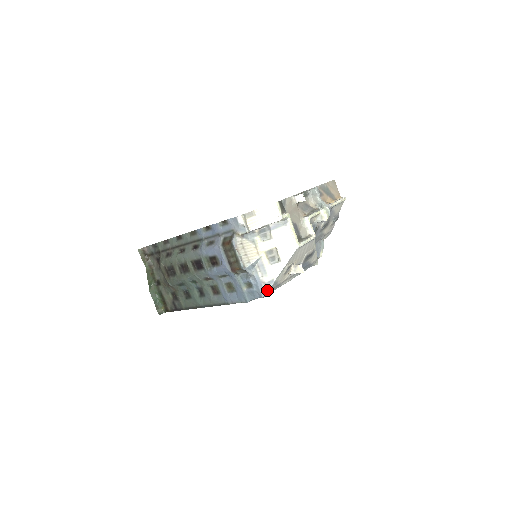
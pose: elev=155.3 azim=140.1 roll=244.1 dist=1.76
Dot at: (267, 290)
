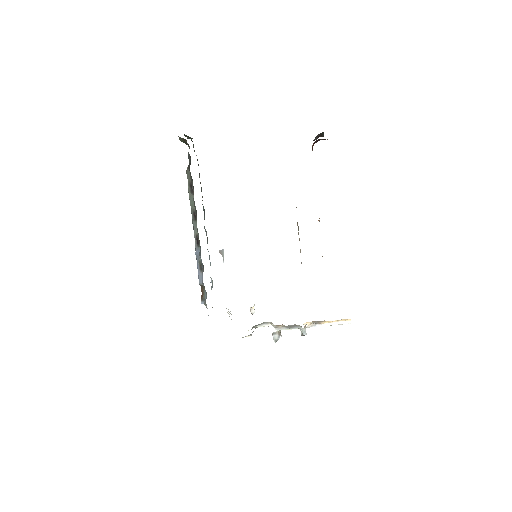
Dot at: occluded
